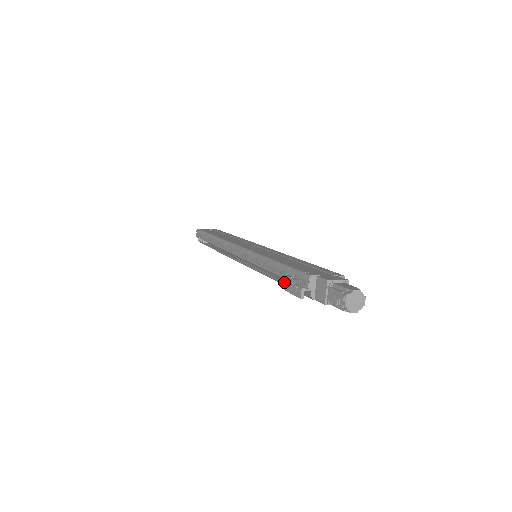
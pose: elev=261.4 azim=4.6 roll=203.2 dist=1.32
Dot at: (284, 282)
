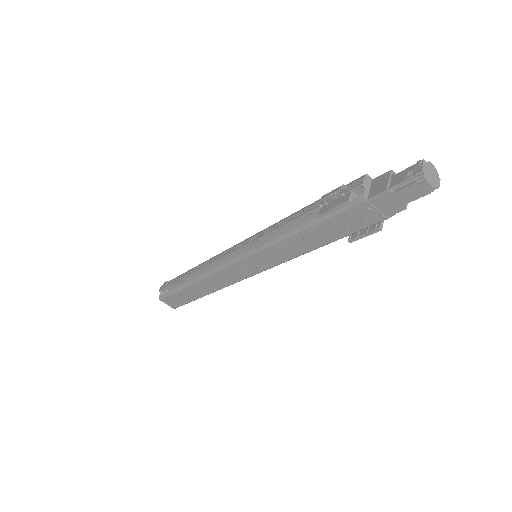
Dot at: (320, 207)
